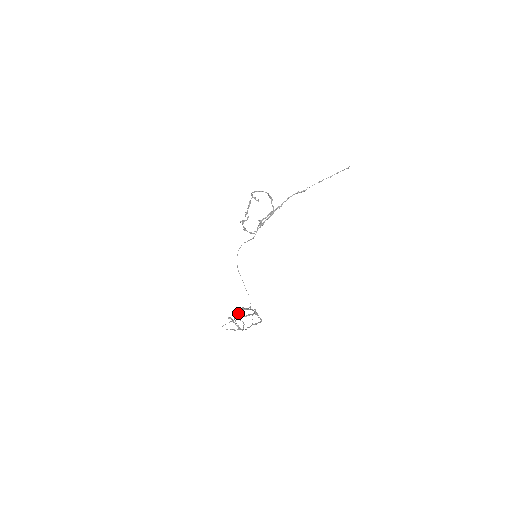
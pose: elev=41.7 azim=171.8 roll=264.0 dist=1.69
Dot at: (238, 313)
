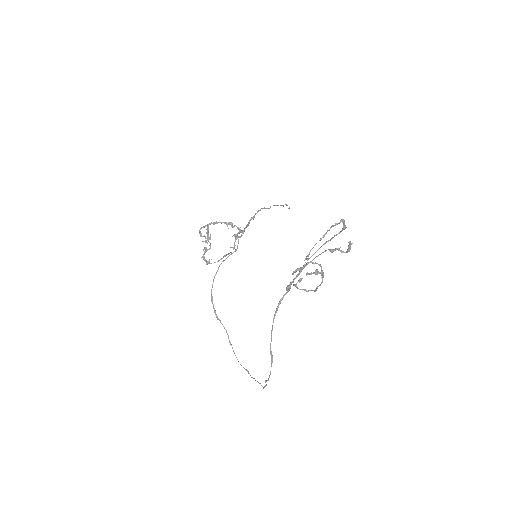
Dot at: (285, 293)
